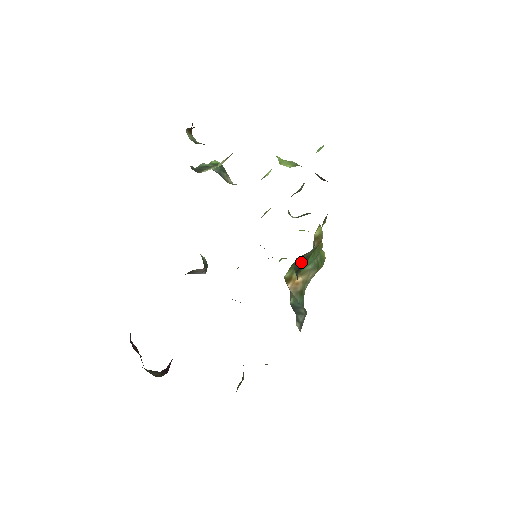
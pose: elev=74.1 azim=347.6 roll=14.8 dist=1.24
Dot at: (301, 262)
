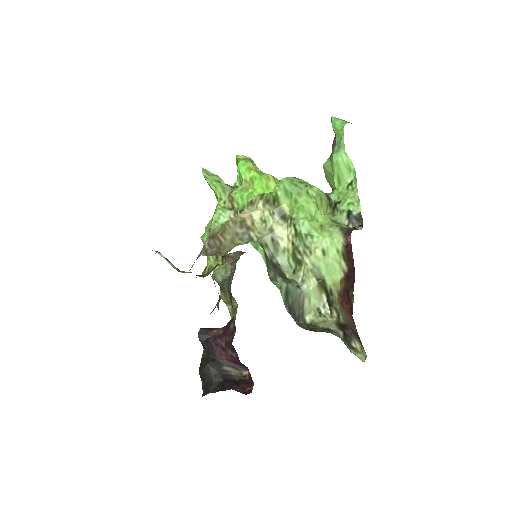
Dot at: occluded
